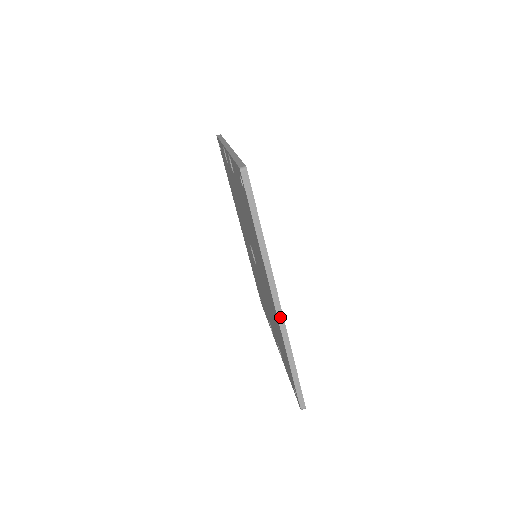
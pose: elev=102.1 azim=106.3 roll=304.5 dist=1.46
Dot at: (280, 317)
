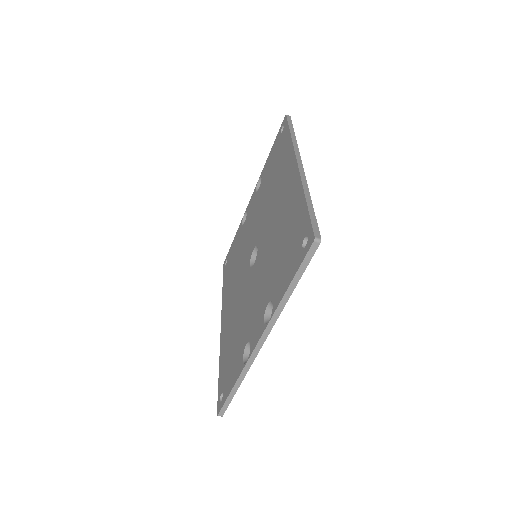
Dot at: occluded
